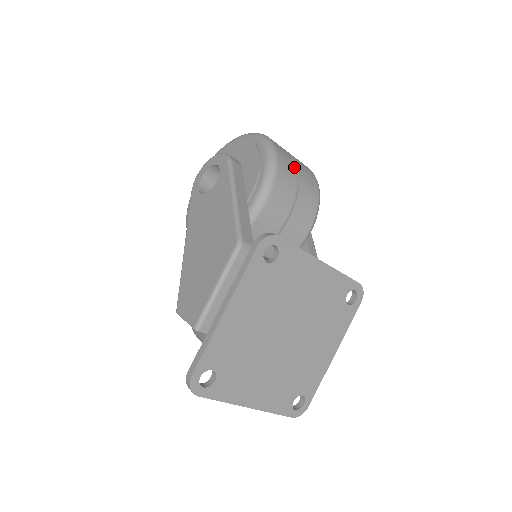
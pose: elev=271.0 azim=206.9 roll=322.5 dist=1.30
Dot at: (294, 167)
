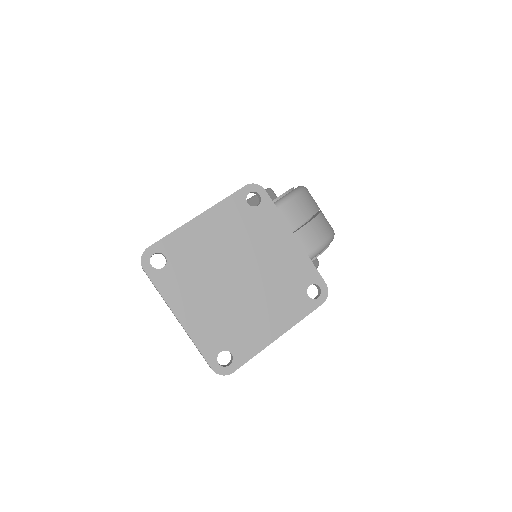
Dot at: (315, 208)
